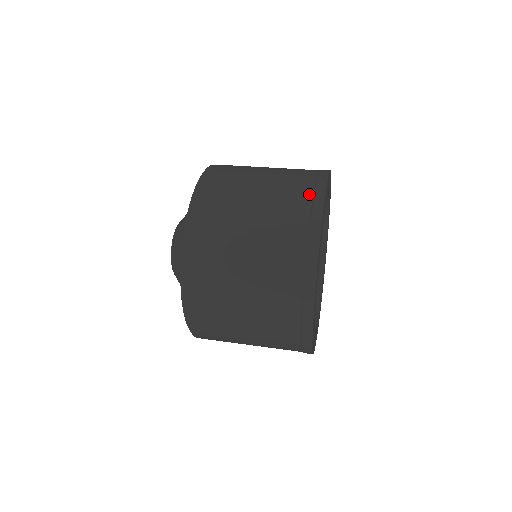
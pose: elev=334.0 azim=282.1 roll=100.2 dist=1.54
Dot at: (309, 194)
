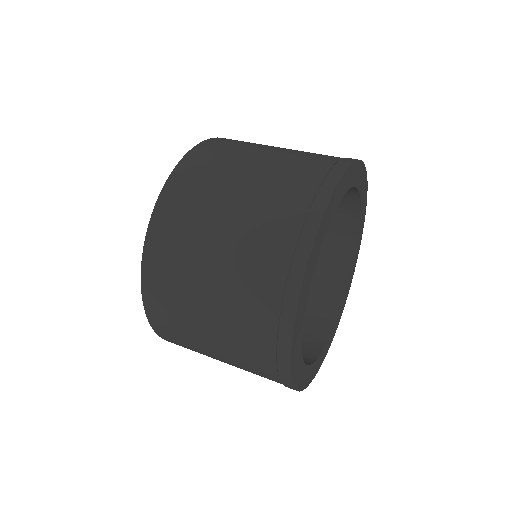
Dot at: (331, 161)
